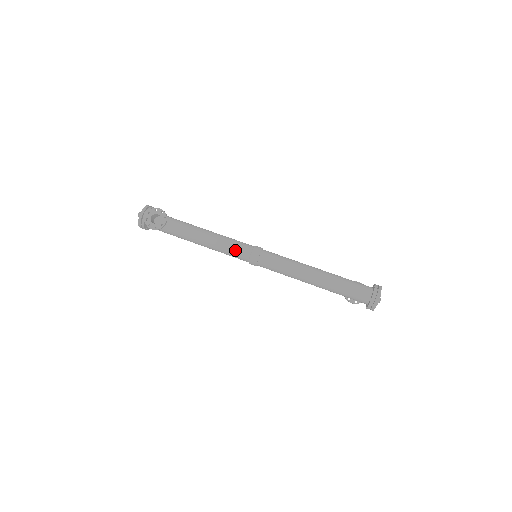
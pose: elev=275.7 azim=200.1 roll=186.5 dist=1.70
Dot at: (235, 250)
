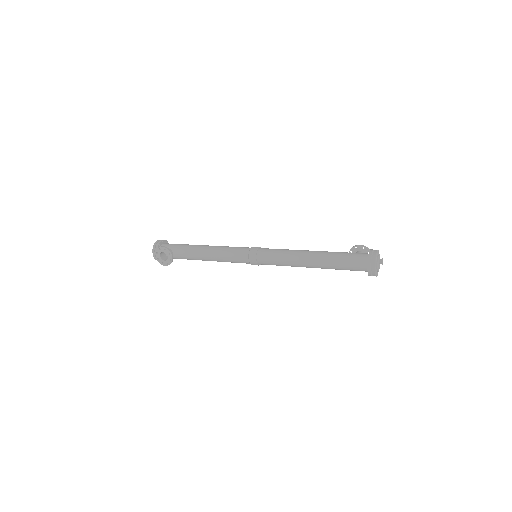
Dot at: (235, 259)
